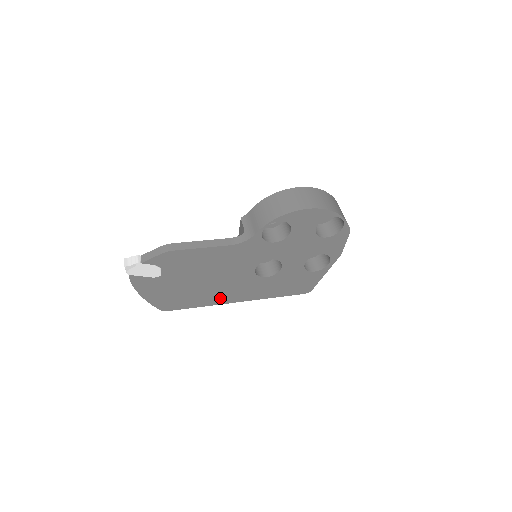
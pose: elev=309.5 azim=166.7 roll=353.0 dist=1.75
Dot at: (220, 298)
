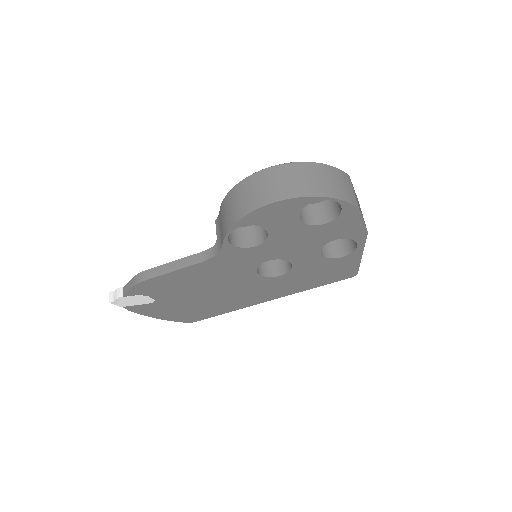
Dot at: (242, 302)
